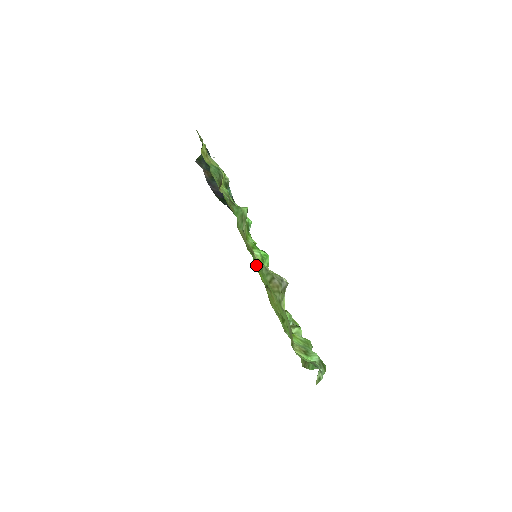
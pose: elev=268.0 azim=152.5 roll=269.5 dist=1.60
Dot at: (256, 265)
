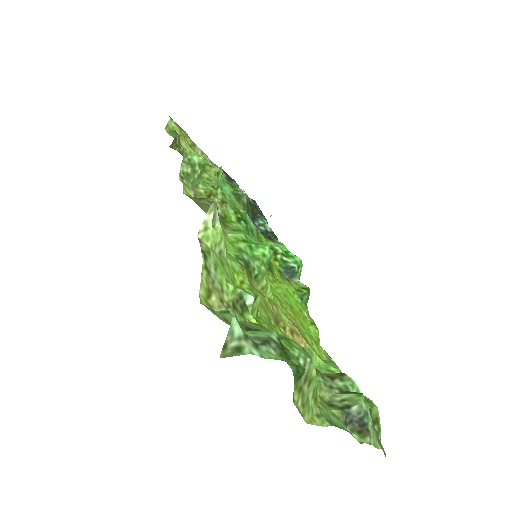
Dot at: occluded
